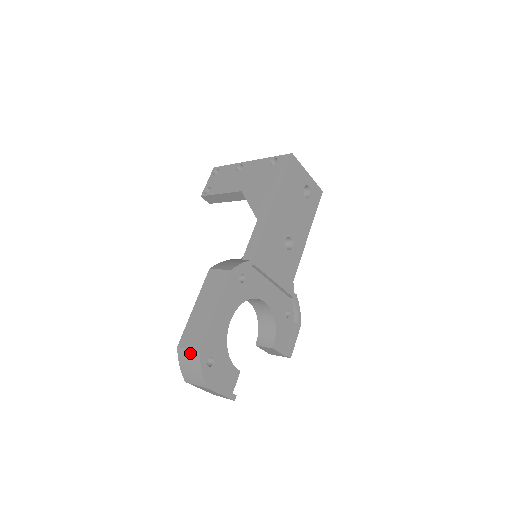
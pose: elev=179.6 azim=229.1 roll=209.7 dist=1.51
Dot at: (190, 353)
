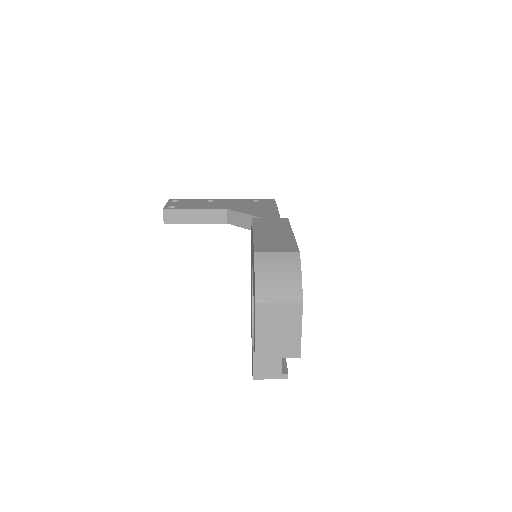
Dot at: (281, 255)
